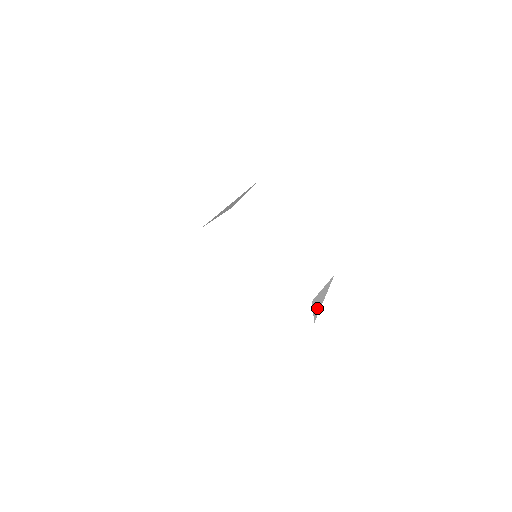
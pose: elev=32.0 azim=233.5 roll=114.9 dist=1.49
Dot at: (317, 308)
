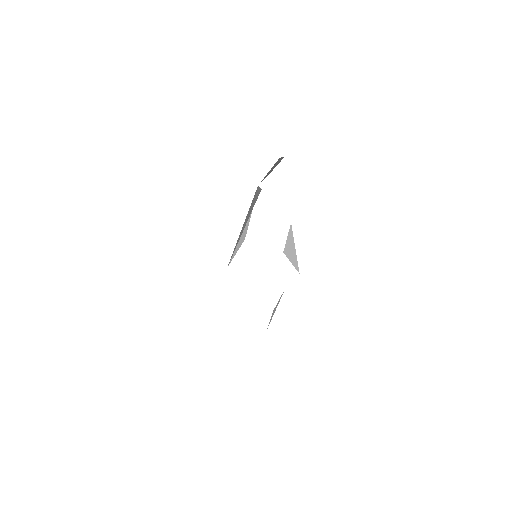
Dot at: (293, 258)
